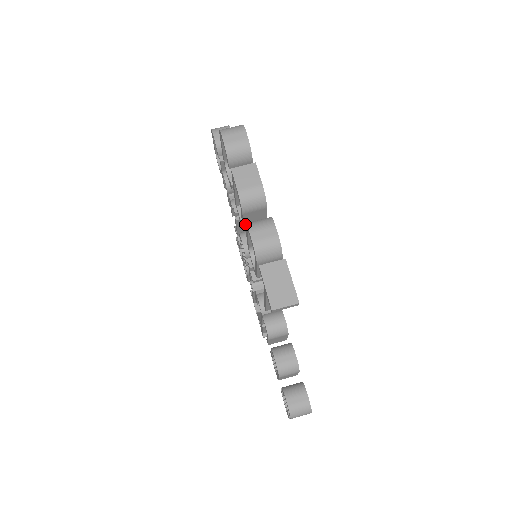
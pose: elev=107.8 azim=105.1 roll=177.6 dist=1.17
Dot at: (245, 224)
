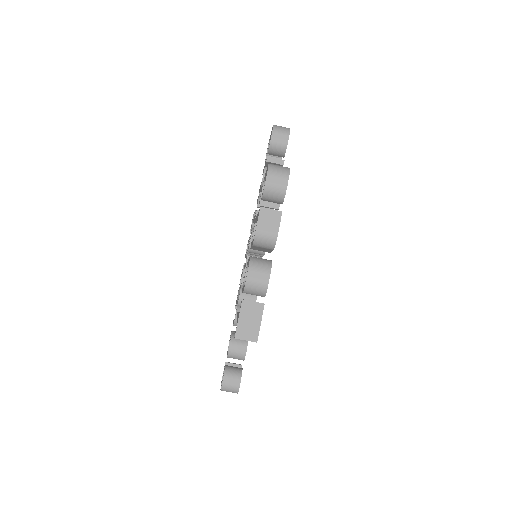
Dot at: (253, 248)
